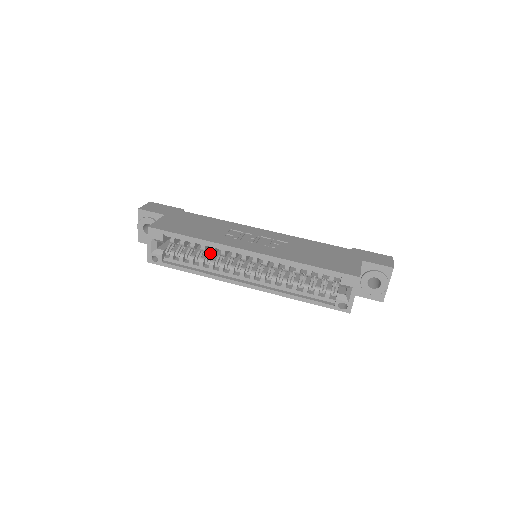
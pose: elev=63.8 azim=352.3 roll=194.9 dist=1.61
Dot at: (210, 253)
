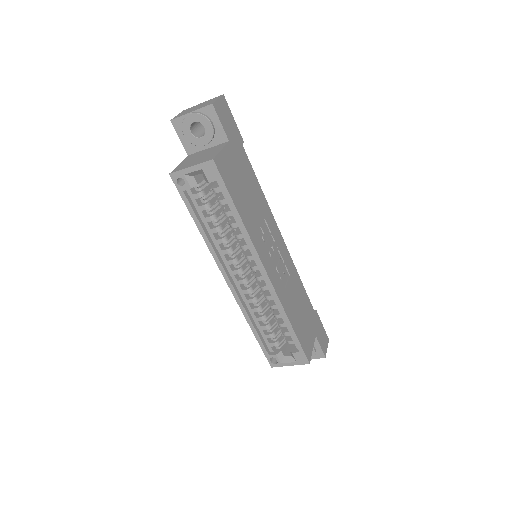
Dot at: occluded
